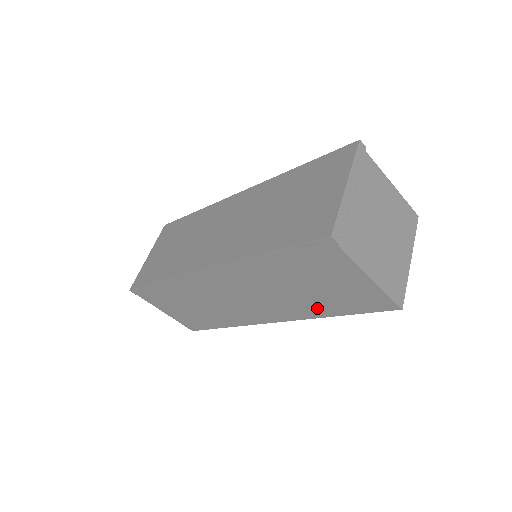
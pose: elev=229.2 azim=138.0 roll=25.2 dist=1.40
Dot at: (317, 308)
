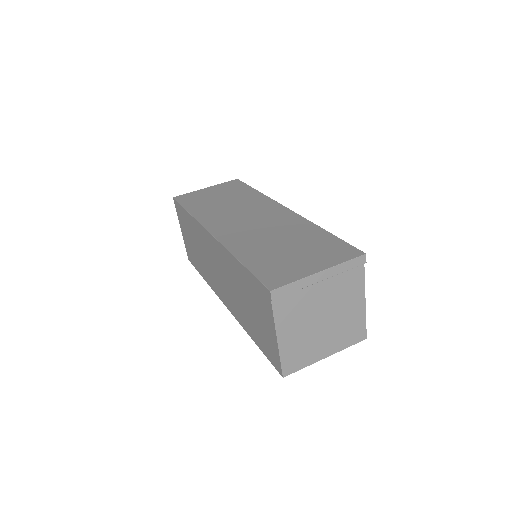
Dot at: (247, 324)
